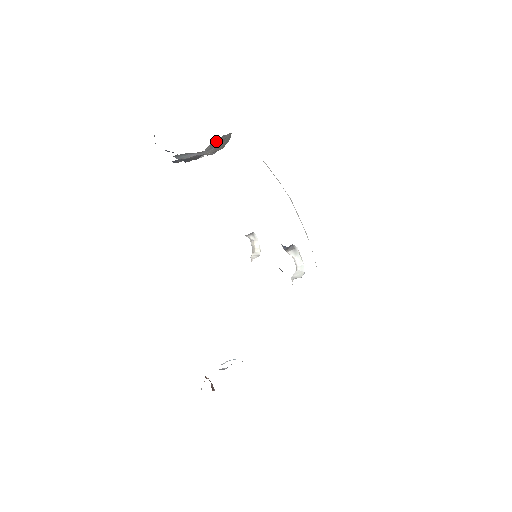
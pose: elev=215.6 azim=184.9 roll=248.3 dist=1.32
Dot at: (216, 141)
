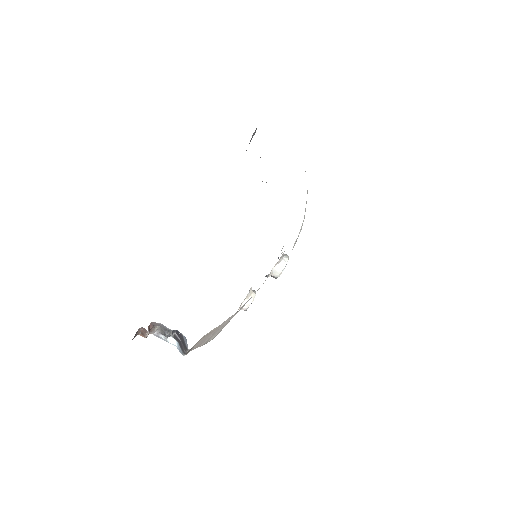
Dot at: occluded
